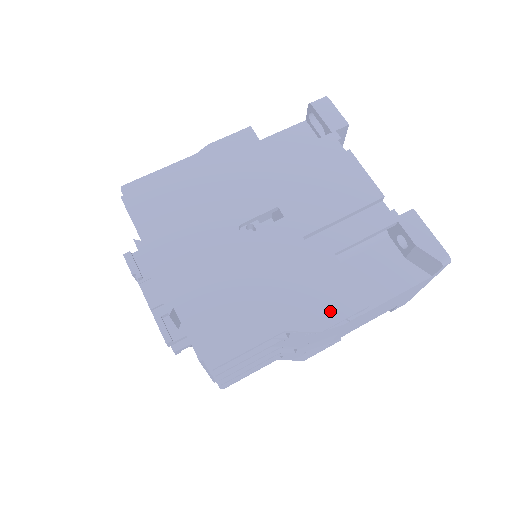
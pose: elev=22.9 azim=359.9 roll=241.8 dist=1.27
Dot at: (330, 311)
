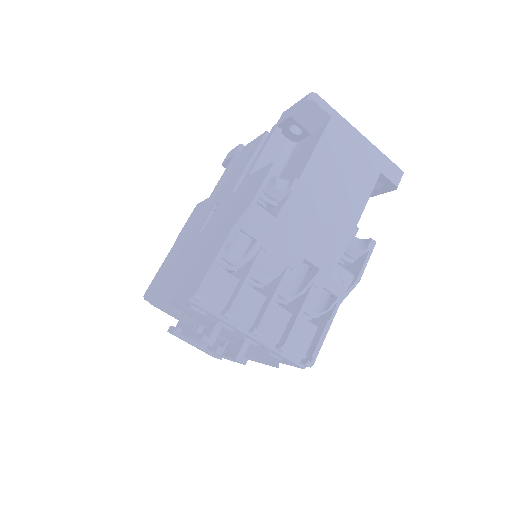
Dot at: (253, 191)
